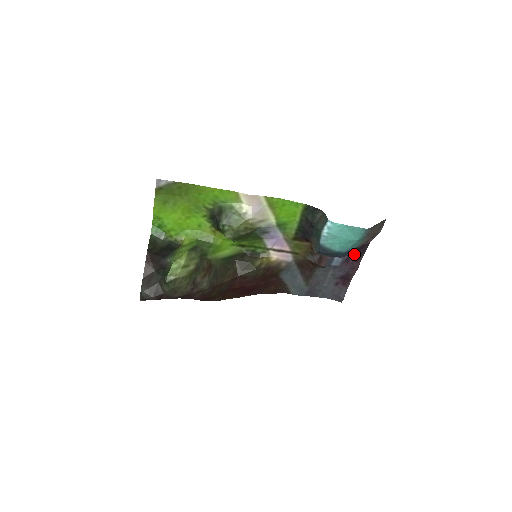
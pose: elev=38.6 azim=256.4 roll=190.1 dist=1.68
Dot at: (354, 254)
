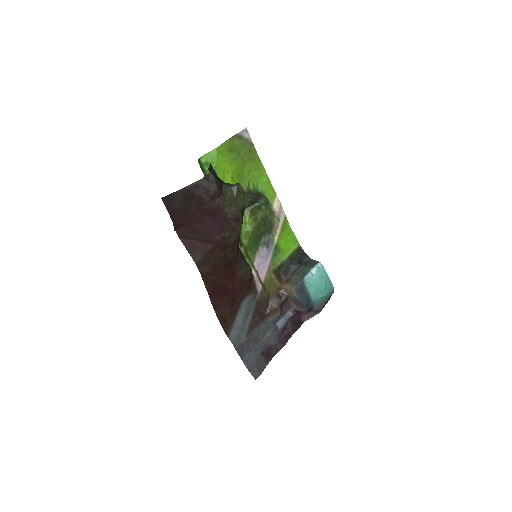
Dot at: (290, 327)
